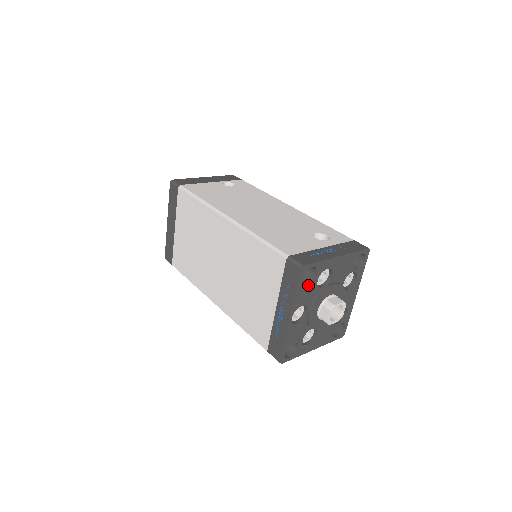
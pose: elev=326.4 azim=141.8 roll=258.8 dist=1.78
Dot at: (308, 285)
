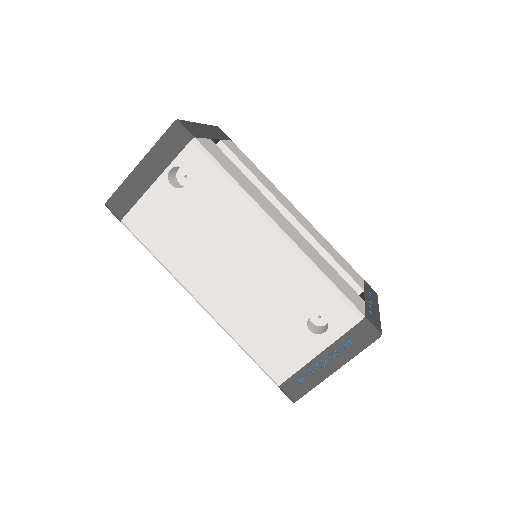
Dot at: occluded
